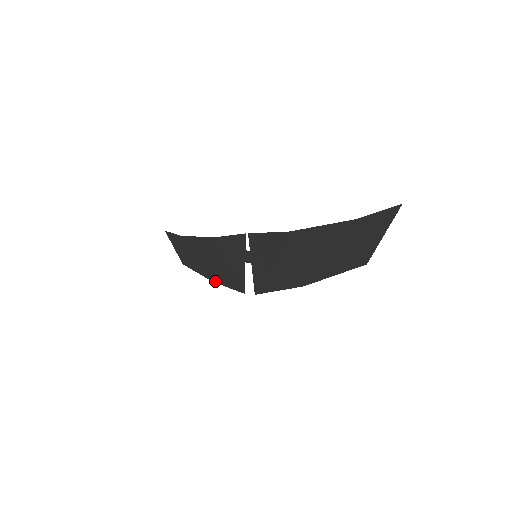
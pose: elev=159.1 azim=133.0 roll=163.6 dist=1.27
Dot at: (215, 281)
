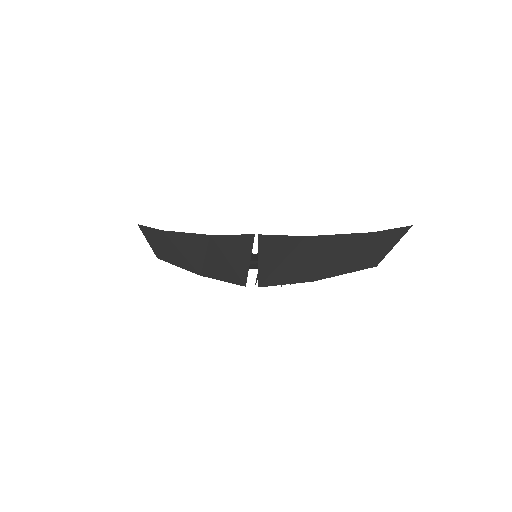
Dot at: (205, 275)
